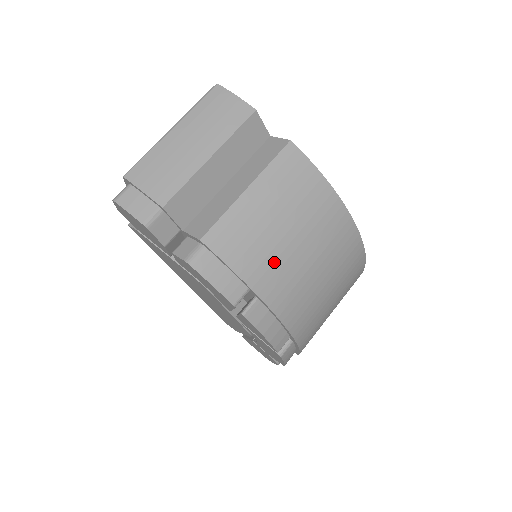
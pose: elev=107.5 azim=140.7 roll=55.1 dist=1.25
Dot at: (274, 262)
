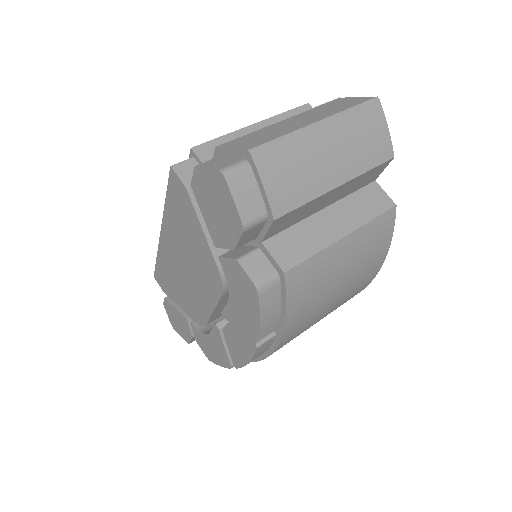
Dot at: (312, 310)
